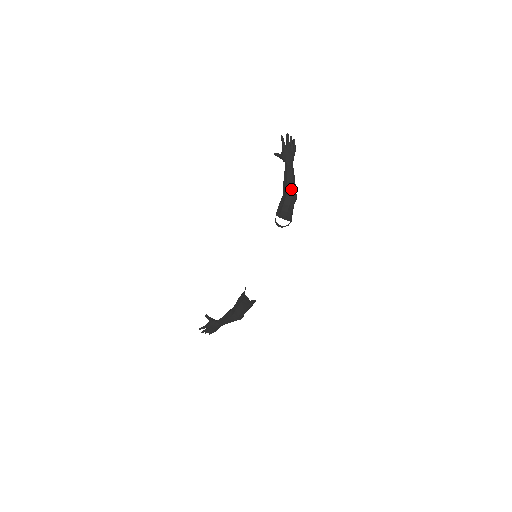
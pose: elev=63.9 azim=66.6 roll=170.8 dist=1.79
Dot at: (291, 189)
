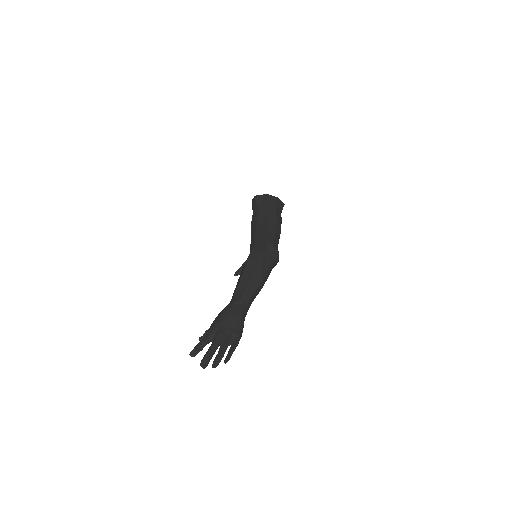
Dot at: occluded
